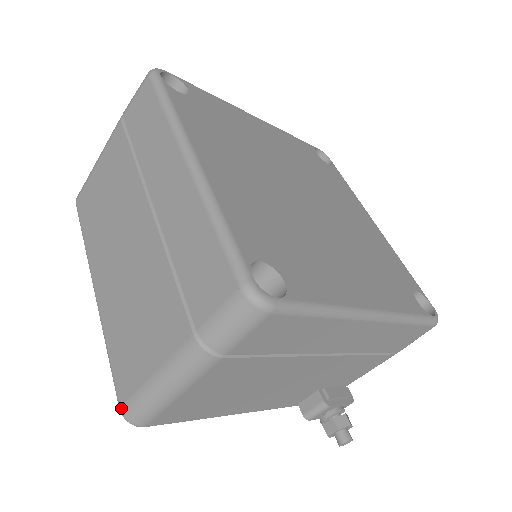
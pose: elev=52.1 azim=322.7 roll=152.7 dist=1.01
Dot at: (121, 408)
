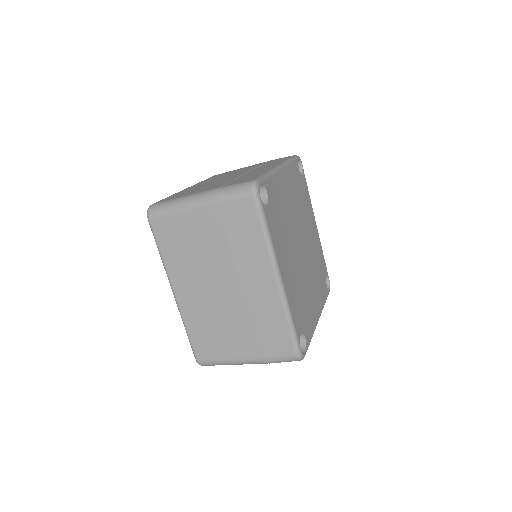
Dot at: (199, 362)
